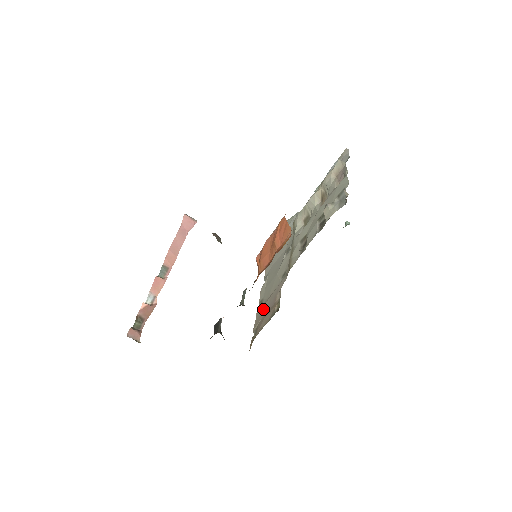
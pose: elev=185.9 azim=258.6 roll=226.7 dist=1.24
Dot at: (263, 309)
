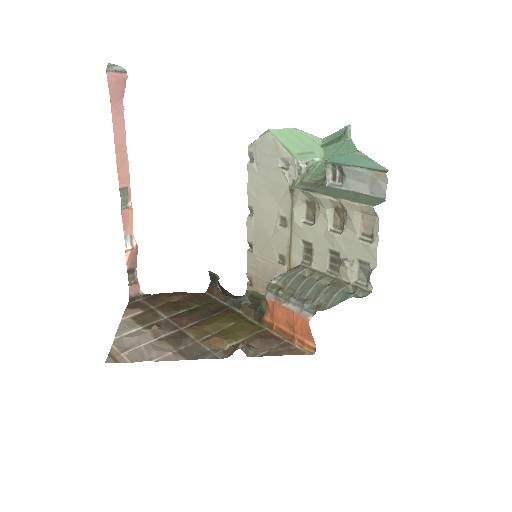
Dot at: (256, 265)
